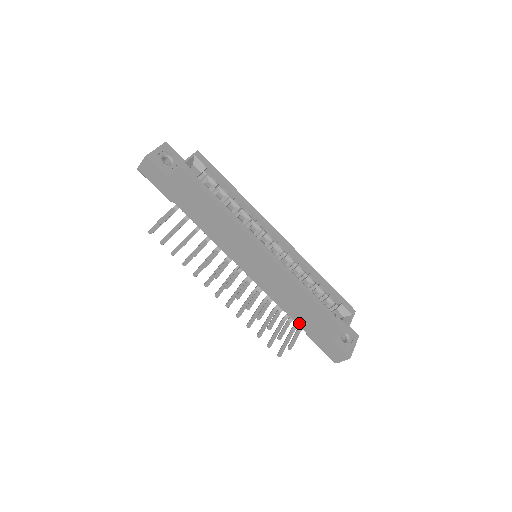
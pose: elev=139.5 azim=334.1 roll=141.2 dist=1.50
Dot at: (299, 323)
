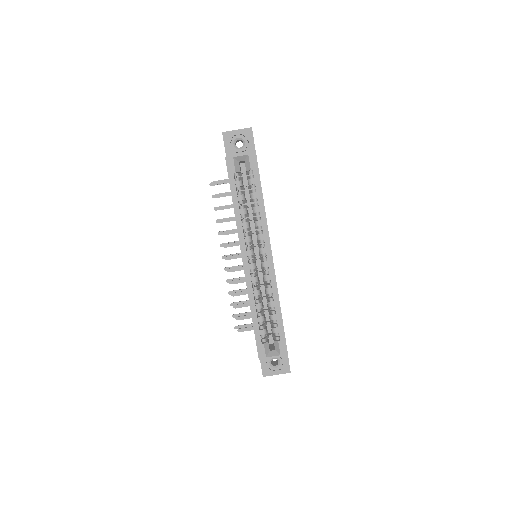
Dot at: occluded
